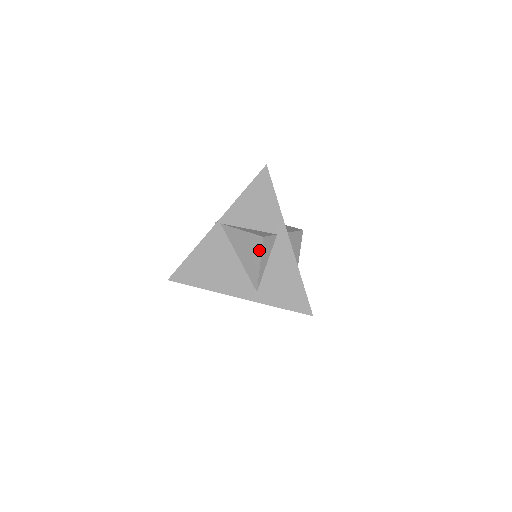
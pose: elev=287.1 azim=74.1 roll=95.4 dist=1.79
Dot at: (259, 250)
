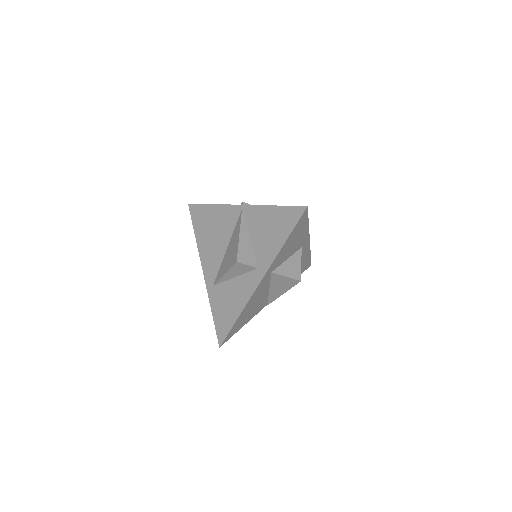
Dot at: (230, 265)
